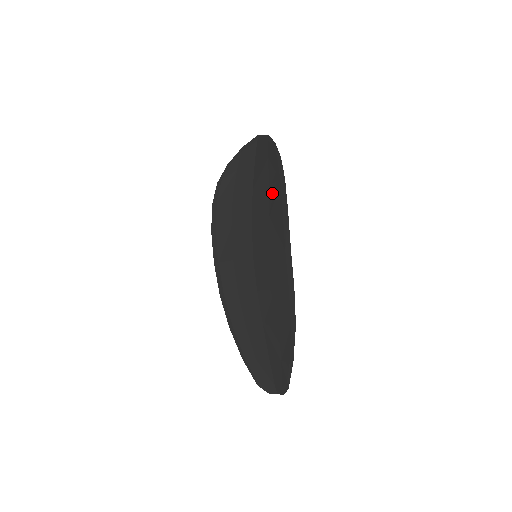
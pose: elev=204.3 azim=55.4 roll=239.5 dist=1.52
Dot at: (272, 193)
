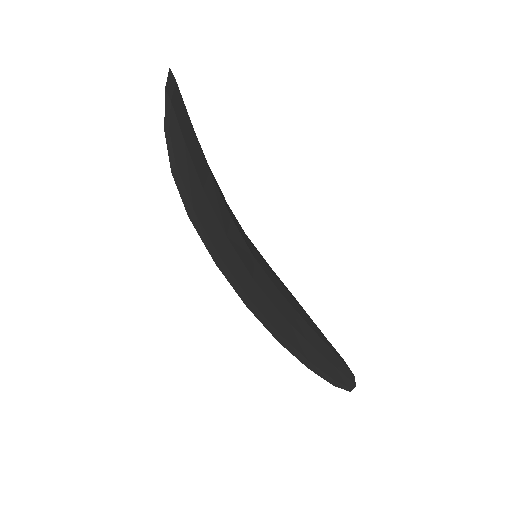
Dot at: (204, 211)
